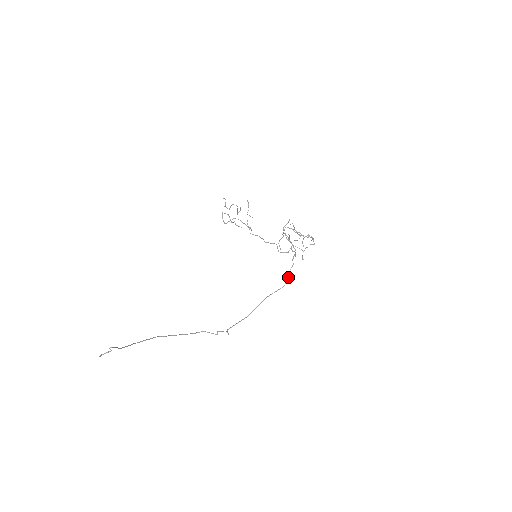
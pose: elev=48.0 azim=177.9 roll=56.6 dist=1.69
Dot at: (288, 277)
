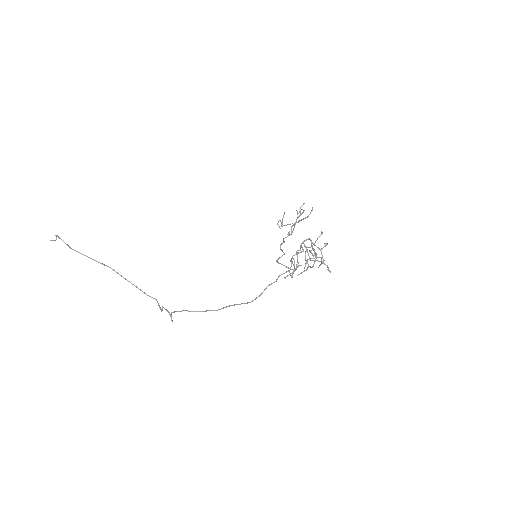
Dot at: (261, 293)
